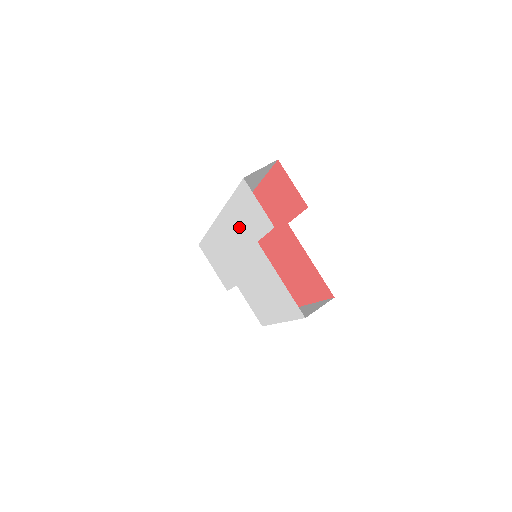
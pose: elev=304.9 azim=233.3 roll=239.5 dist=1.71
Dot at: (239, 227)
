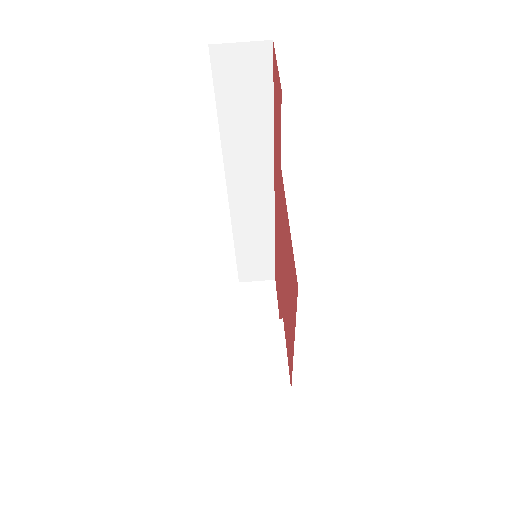
Dot at: occluded
